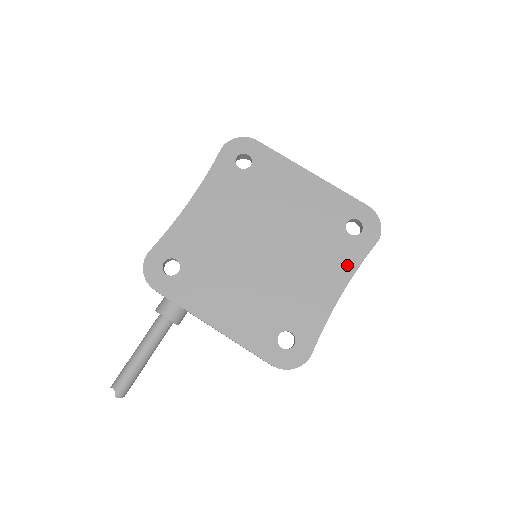
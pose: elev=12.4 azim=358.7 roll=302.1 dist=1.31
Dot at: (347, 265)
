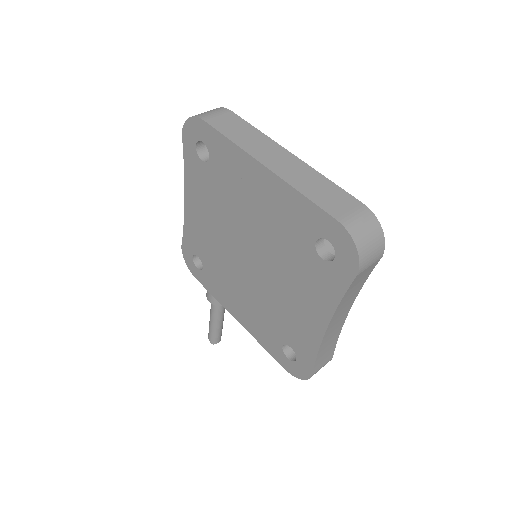
Dot at: (326, 297)
